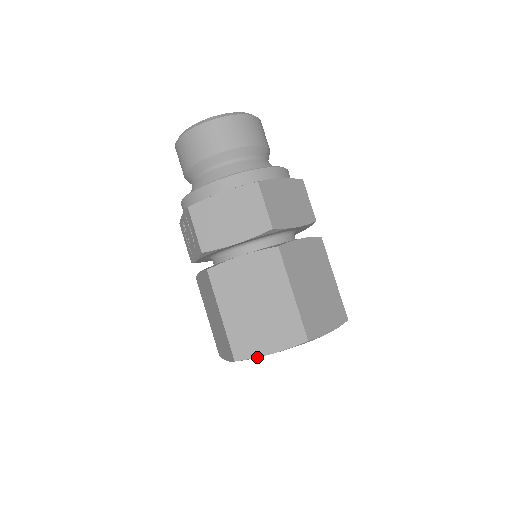
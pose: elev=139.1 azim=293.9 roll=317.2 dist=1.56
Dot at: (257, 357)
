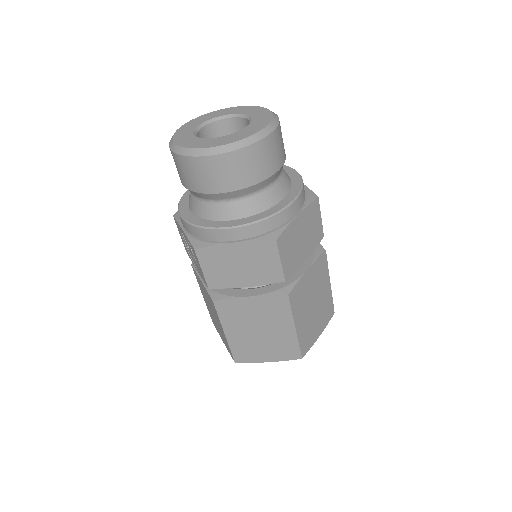
Dot at: occluded
